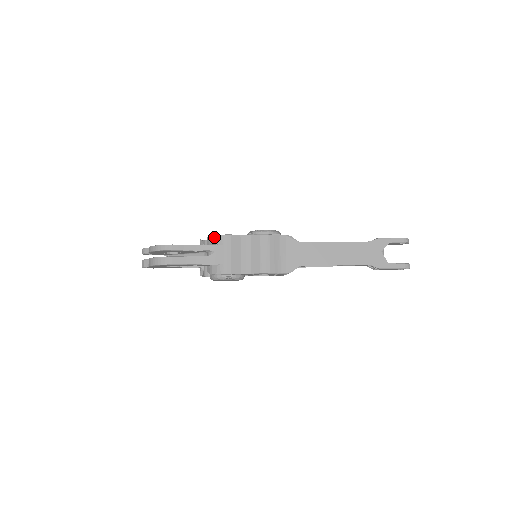
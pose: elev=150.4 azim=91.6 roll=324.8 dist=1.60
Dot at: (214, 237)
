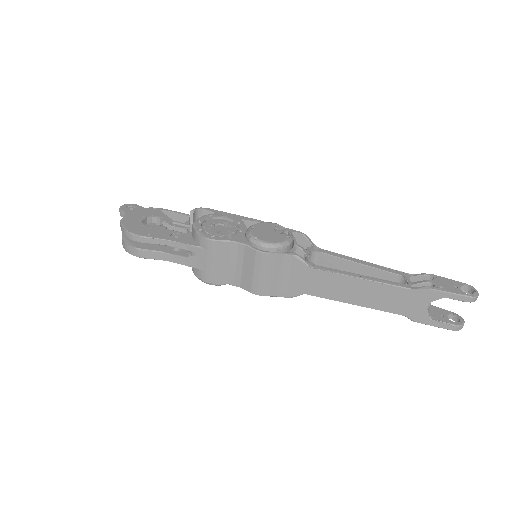
Dot at: (197, 235)
